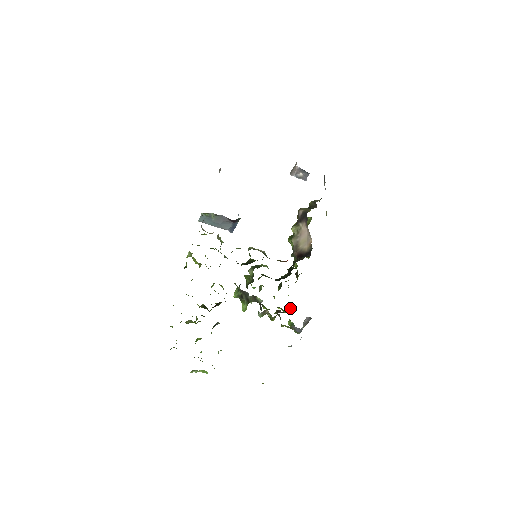
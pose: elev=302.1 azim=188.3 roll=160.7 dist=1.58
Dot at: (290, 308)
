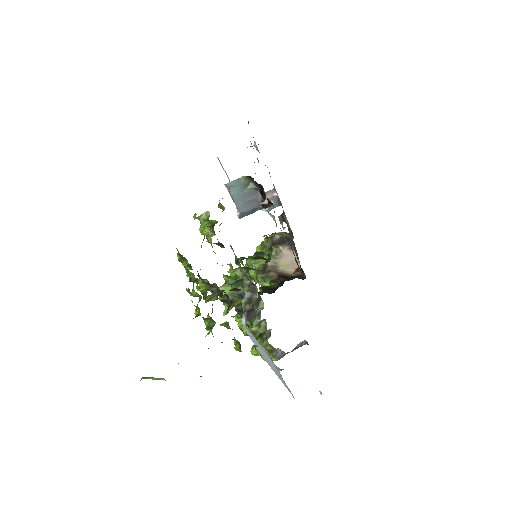
Dot at: occluded
